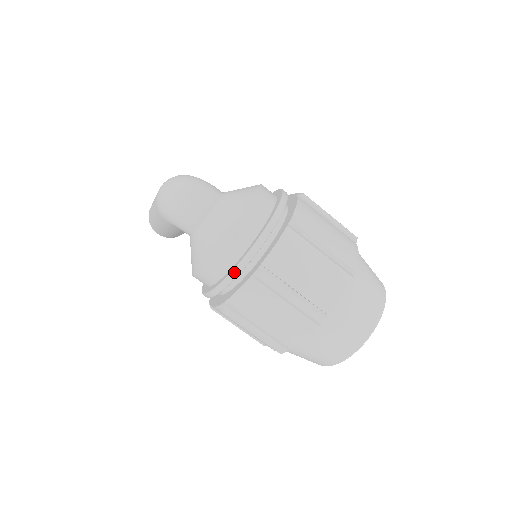
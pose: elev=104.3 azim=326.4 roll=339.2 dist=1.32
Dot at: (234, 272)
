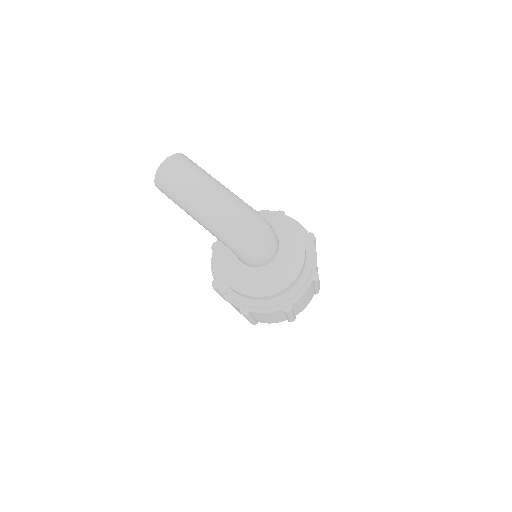
Dot at: (273, 306)
